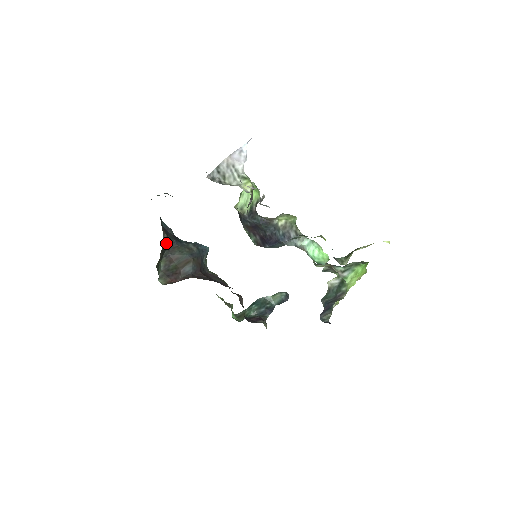
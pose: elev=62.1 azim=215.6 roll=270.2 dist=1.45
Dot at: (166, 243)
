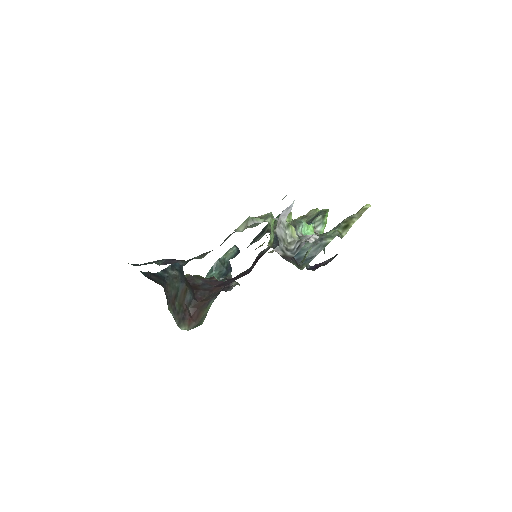
Dot at: occluded
